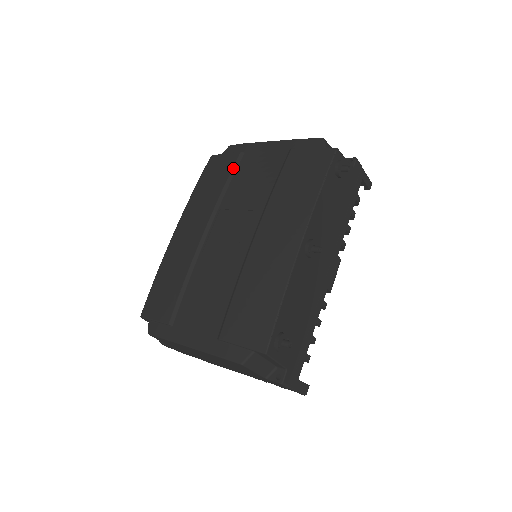
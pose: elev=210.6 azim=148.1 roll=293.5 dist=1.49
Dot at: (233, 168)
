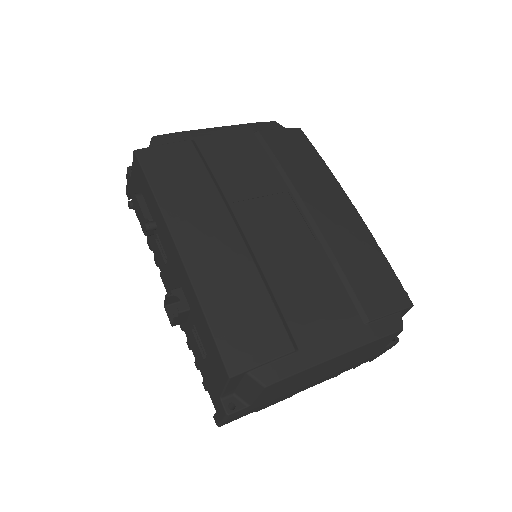
Dot at: (201, 157)
